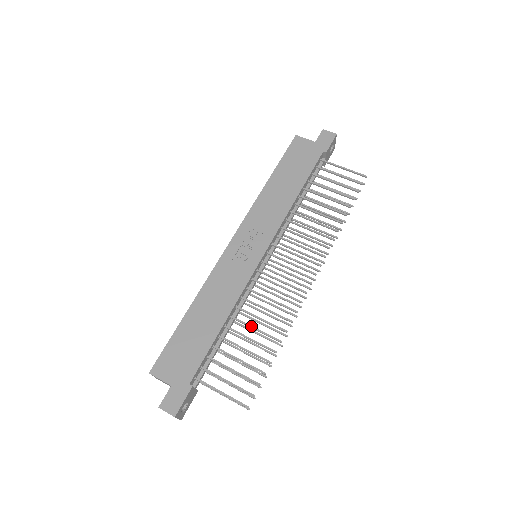
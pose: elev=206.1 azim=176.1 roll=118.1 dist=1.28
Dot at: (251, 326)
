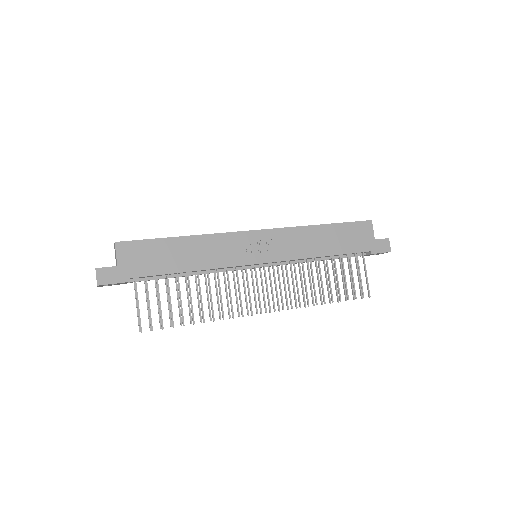
Dot at: occluded
